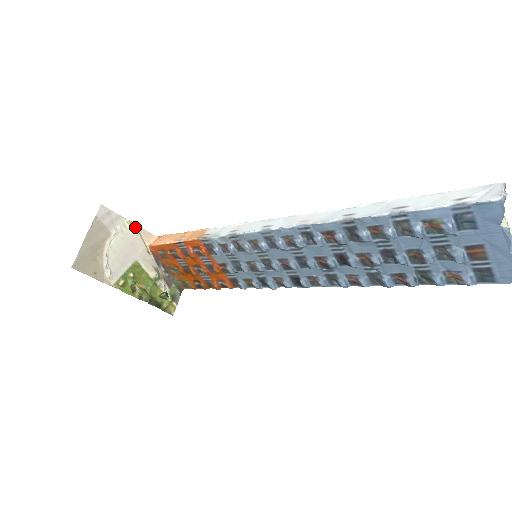
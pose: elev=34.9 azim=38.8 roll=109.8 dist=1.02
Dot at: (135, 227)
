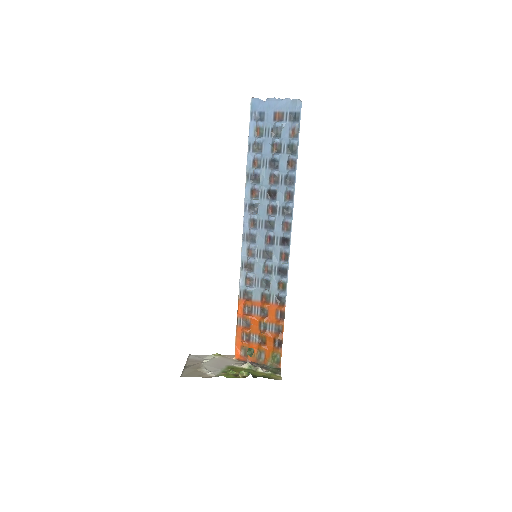
Dot at: (219, 356)
